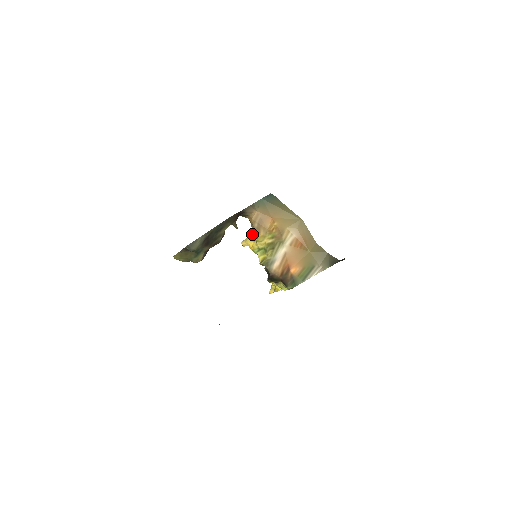
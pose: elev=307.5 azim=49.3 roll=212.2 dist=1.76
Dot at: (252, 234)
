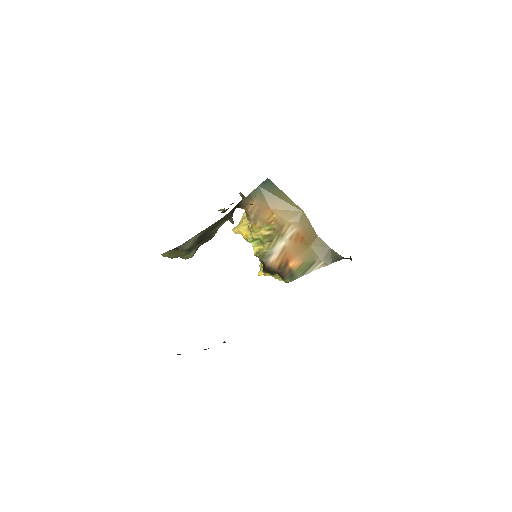
Dot at: (245, 221)
